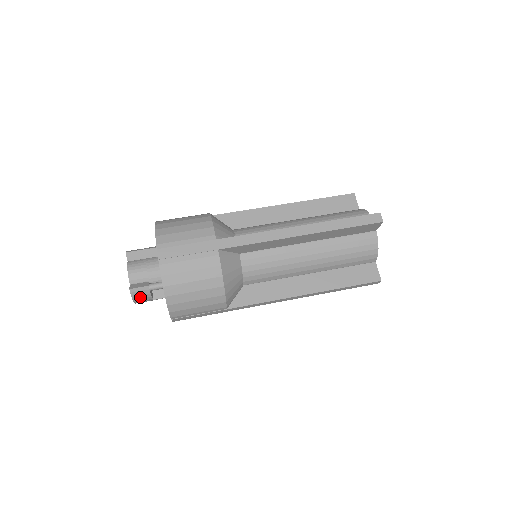
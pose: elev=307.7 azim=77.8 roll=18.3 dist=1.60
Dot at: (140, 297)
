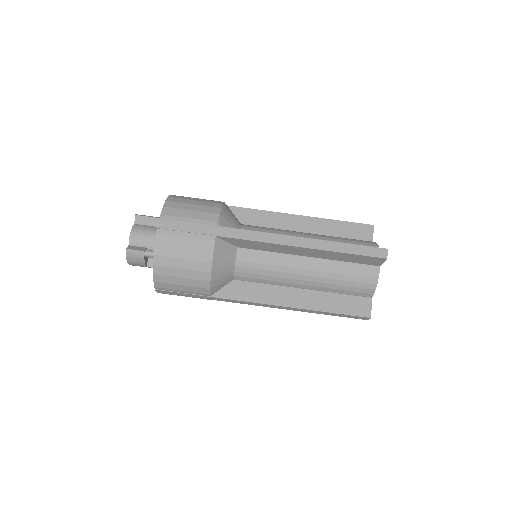
Dot at: (134, 260)
